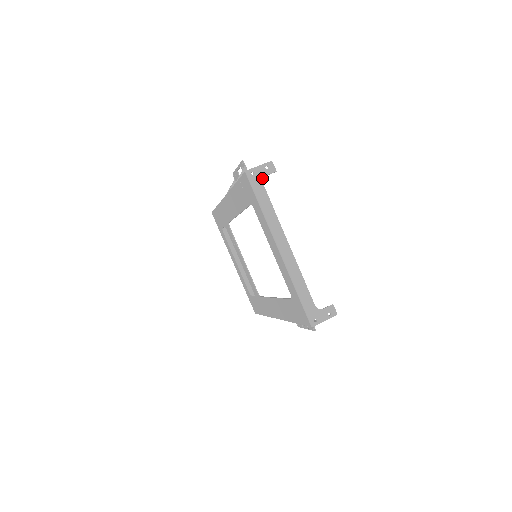
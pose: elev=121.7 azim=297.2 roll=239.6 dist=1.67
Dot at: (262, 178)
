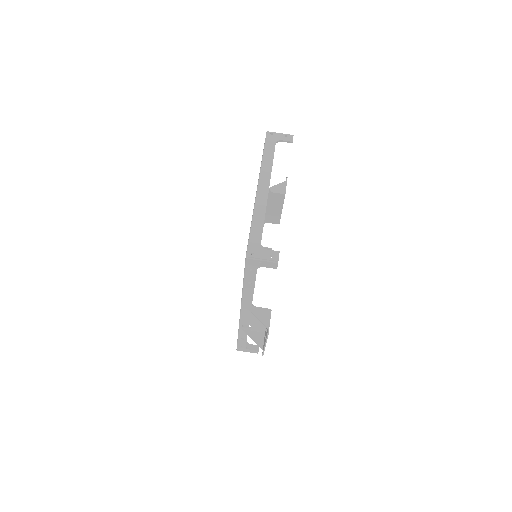
Dot at: (277, 140)
